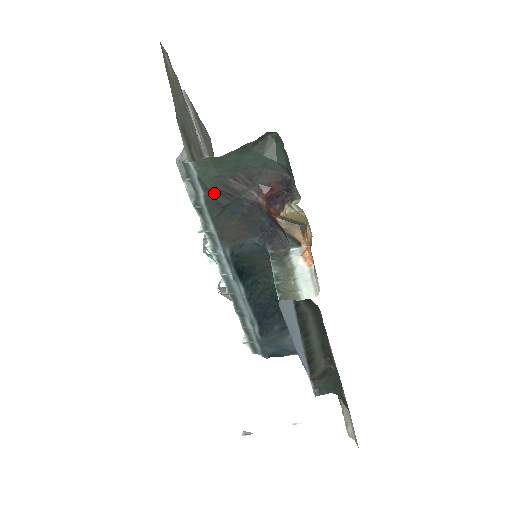
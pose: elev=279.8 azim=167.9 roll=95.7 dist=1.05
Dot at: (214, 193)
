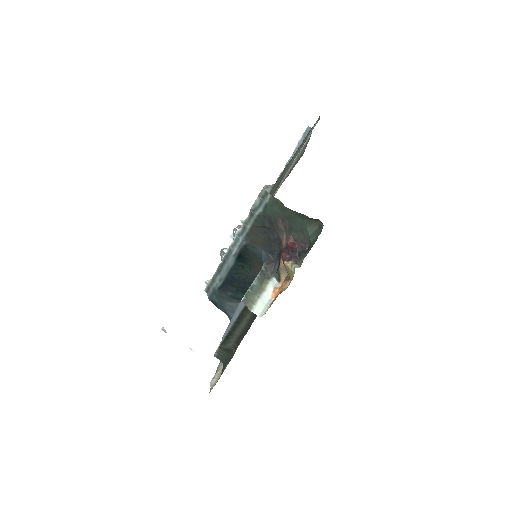
Dot at: (266, 217)
